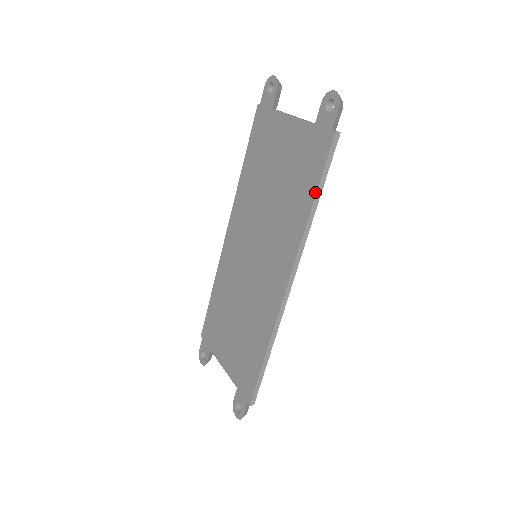
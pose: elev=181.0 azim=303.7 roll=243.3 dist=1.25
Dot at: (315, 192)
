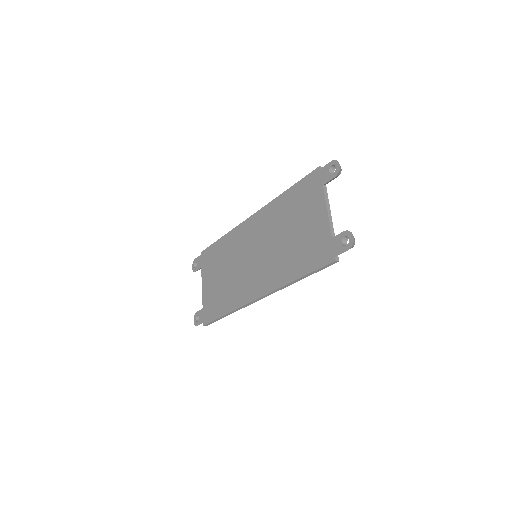
Dot at: (304, 275)
